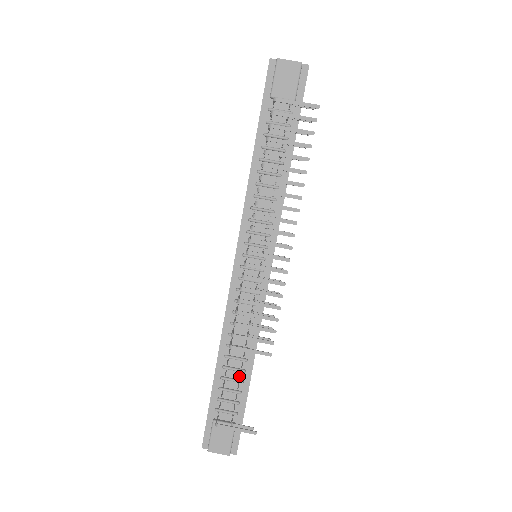
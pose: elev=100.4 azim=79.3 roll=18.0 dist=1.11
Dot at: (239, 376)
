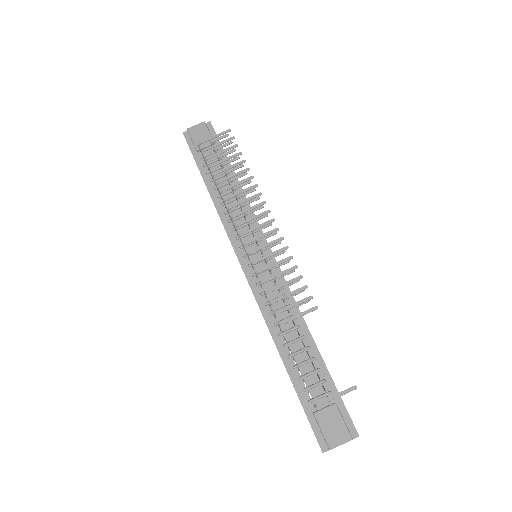
Dot at: (307, 356)
